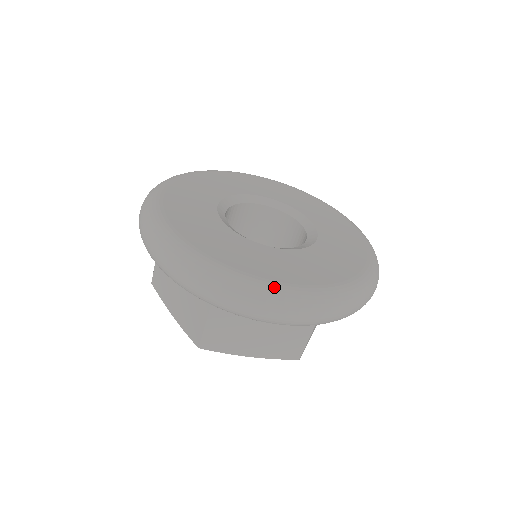
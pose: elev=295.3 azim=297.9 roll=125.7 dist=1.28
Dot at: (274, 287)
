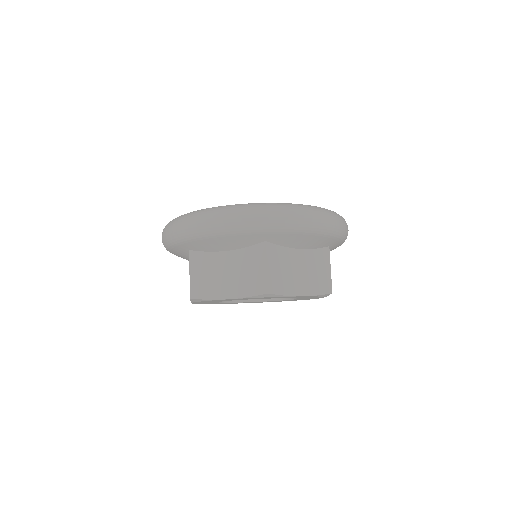
Dot at: (304, 205)
